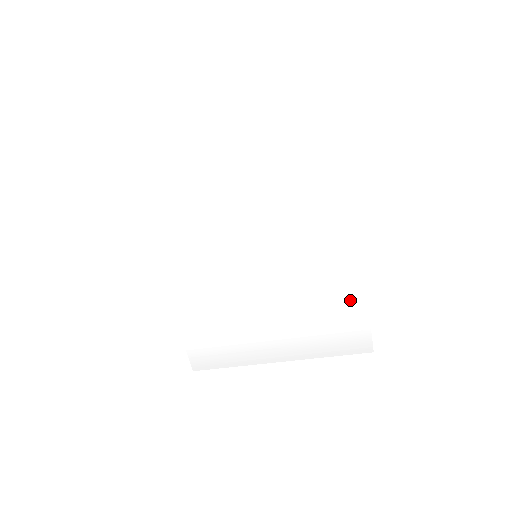
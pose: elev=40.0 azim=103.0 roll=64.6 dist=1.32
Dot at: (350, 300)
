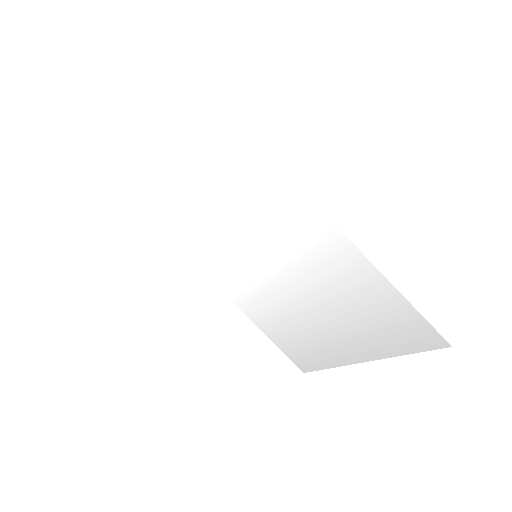
Dot at: (368, 283)
